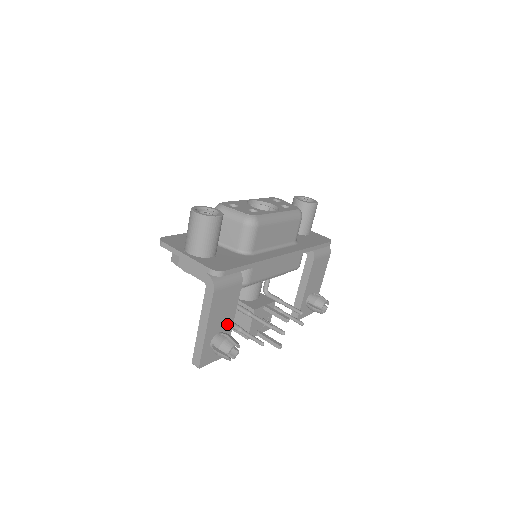
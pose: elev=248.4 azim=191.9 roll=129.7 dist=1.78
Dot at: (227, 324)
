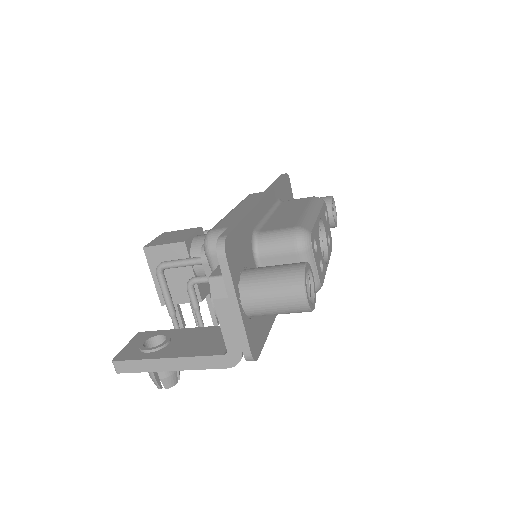
Dot at: occluded
